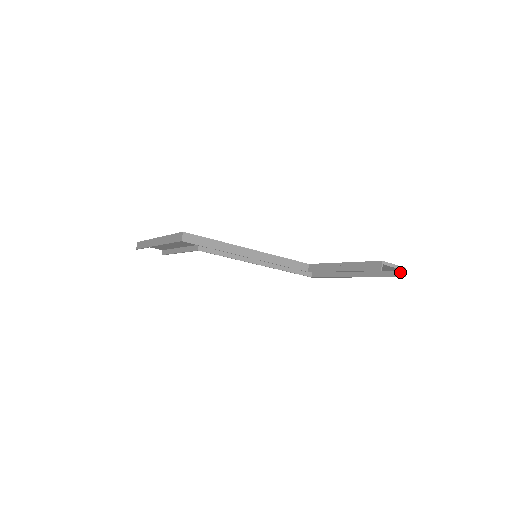
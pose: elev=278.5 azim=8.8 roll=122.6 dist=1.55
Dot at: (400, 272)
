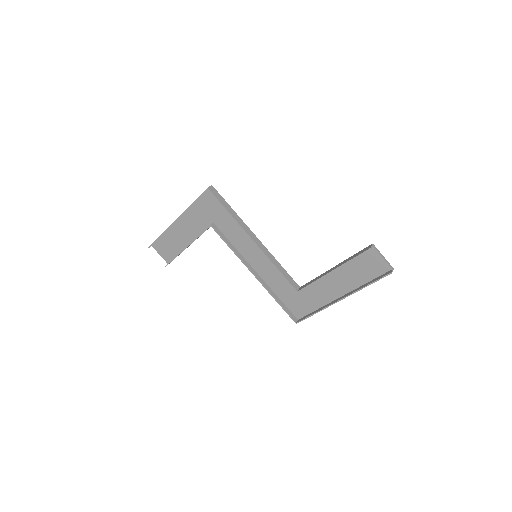
Dot at: (387, 272)
